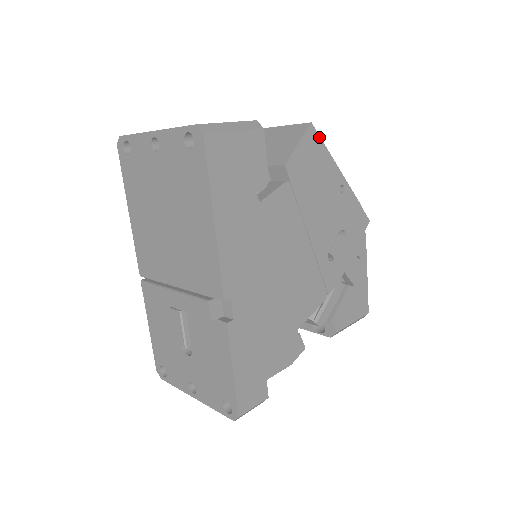
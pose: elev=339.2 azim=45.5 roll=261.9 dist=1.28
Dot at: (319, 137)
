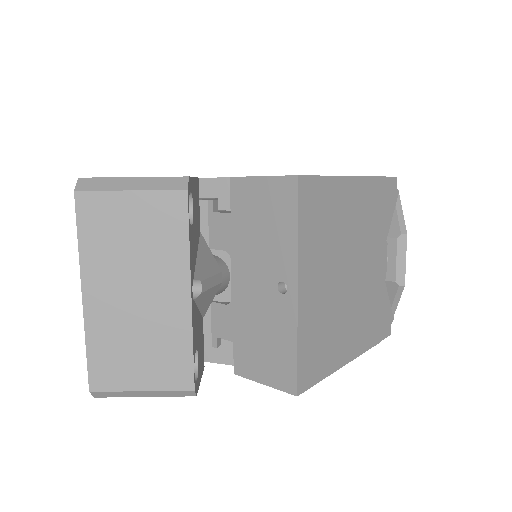
Dot at: (311, 386)
